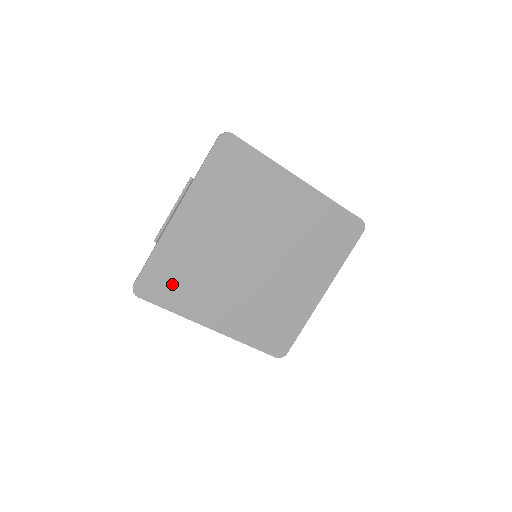
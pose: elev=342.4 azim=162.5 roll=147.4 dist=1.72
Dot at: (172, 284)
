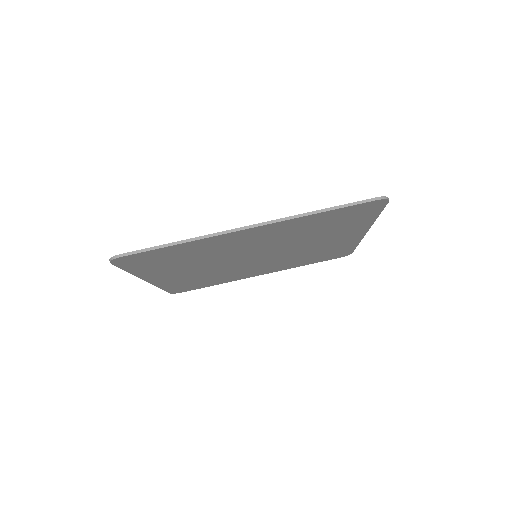
Dot at: (198, 284)
